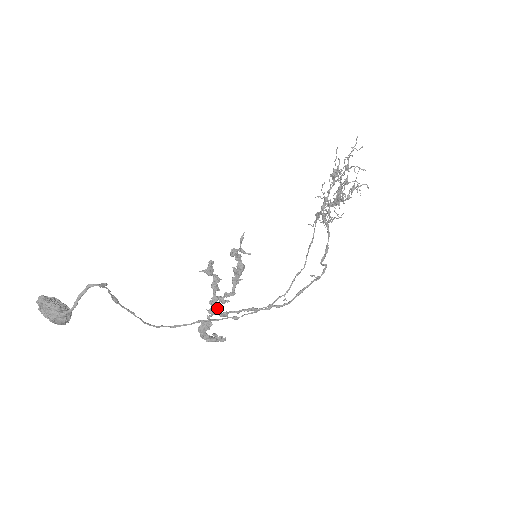
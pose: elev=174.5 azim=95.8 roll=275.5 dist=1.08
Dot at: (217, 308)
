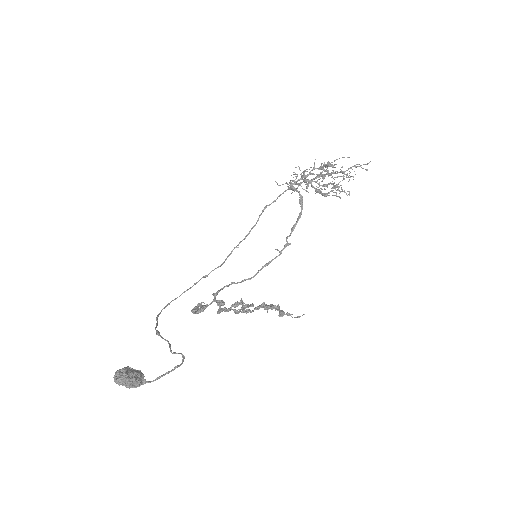
Dot at: (221, 305)
